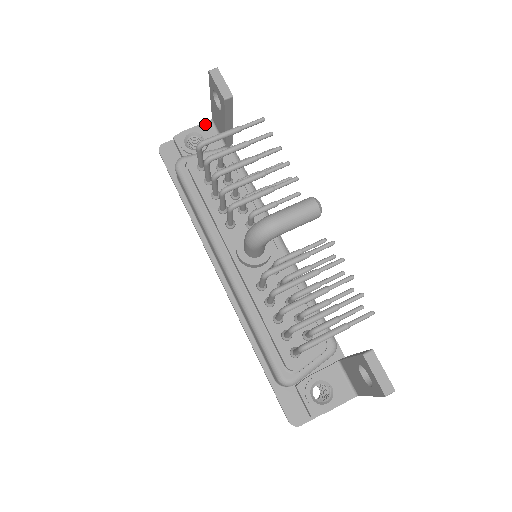
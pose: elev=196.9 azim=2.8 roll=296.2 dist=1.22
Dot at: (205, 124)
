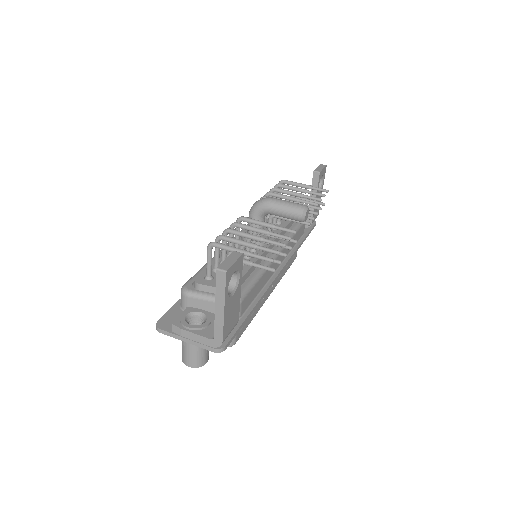
Dot at: occluded
